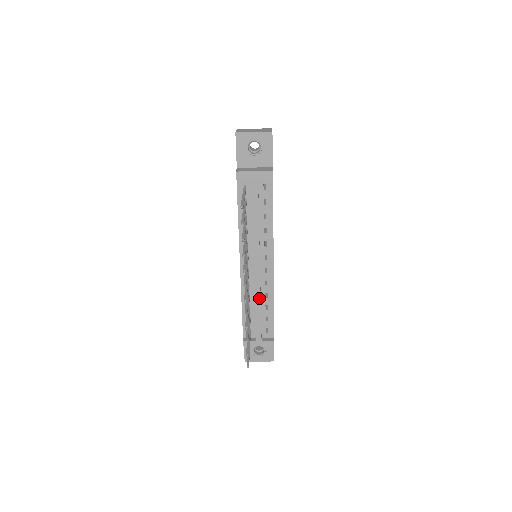
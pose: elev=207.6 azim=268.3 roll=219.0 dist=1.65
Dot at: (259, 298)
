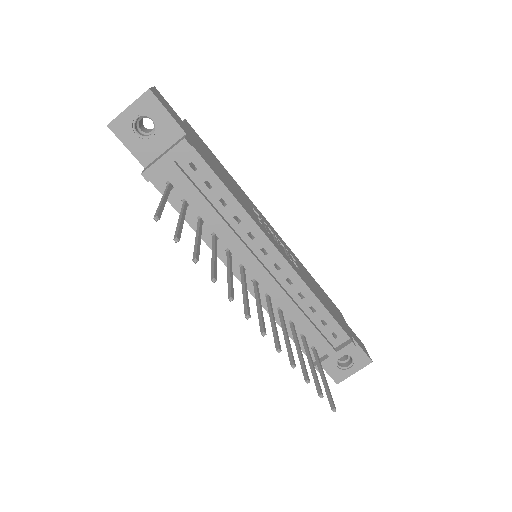
Dot at: (294, 306)
